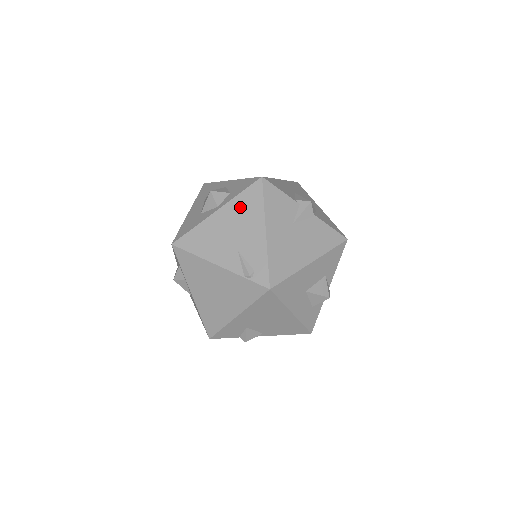
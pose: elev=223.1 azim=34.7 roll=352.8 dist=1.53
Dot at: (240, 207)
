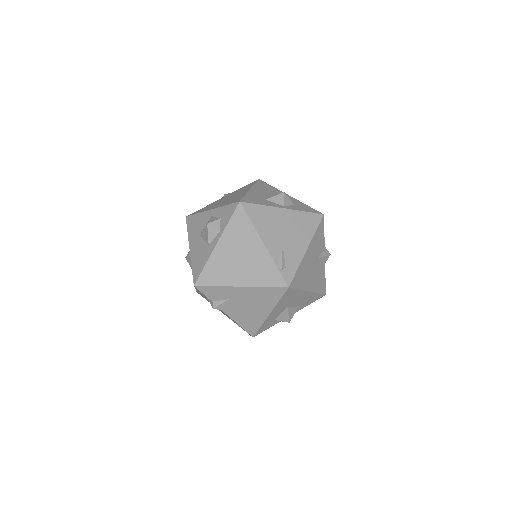
Dot at: (300, 220)
